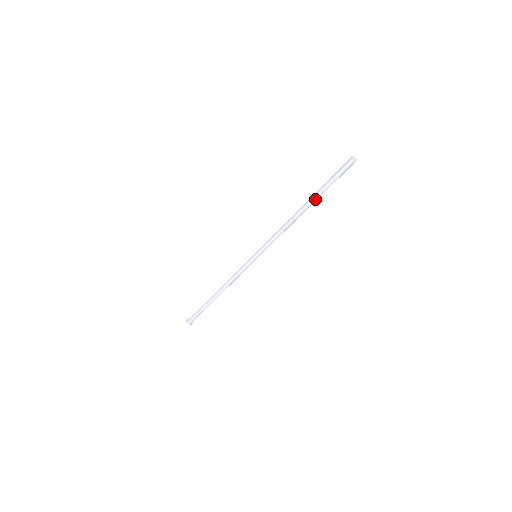
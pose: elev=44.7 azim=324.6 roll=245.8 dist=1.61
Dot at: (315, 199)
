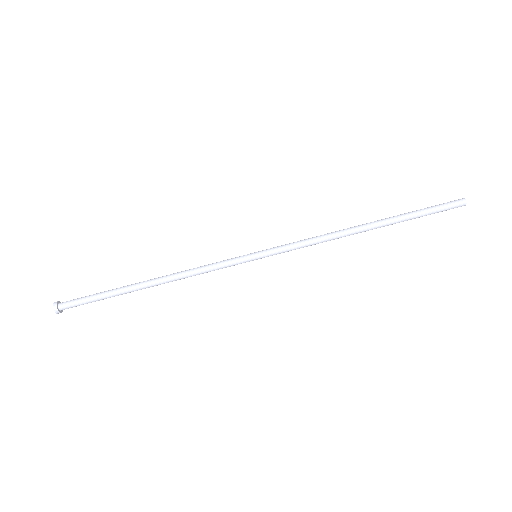
Dot at: (390, 219)
